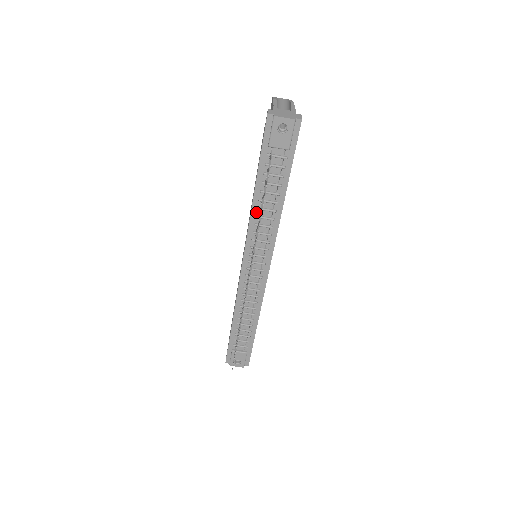
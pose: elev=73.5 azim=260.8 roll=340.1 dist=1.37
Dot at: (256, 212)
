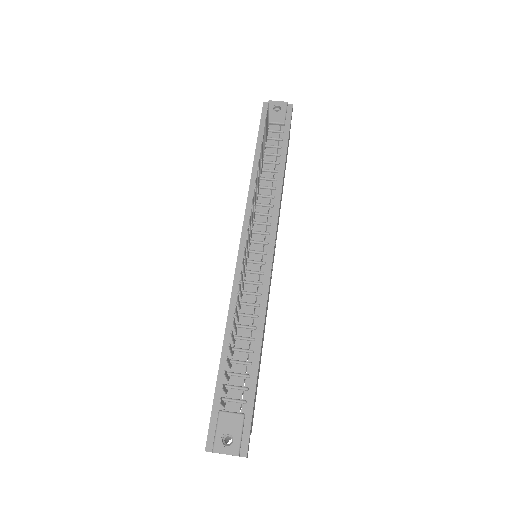
Dot at: (255, 183)
